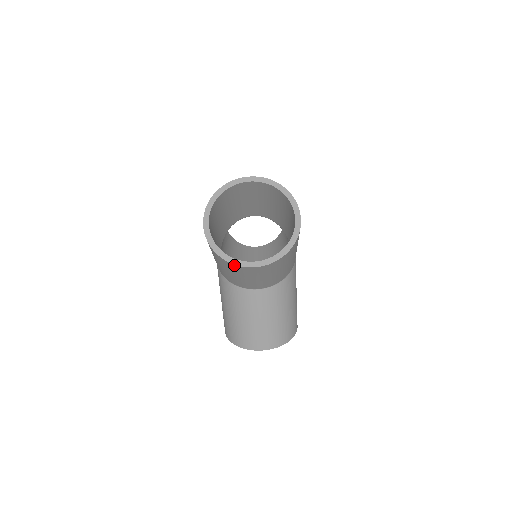
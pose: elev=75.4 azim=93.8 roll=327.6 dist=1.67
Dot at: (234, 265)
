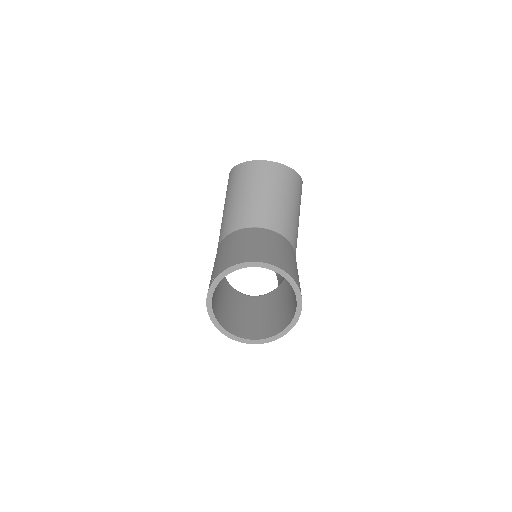
Dot at: (230, 336)
